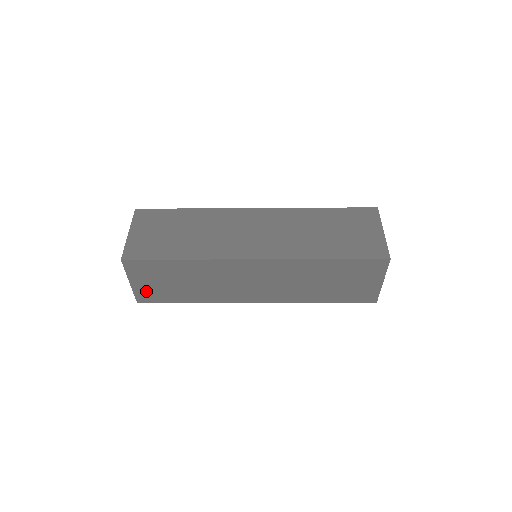
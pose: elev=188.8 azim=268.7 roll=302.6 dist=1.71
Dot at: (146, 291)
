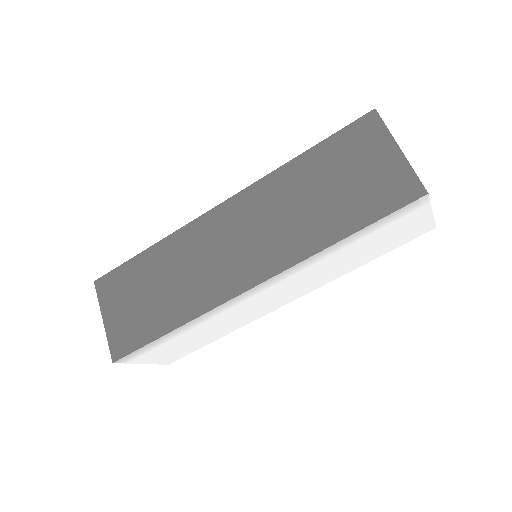
Dot at: (120, 330)
